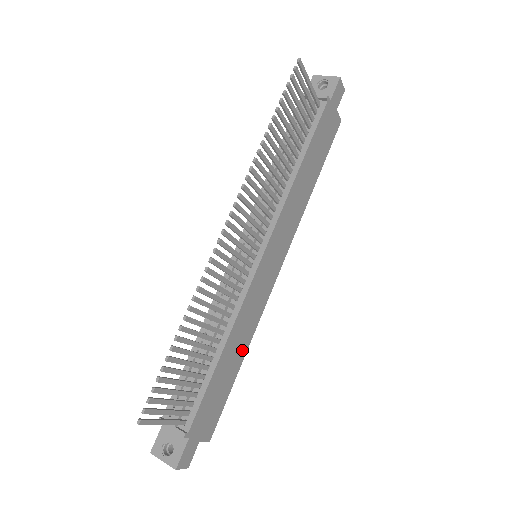
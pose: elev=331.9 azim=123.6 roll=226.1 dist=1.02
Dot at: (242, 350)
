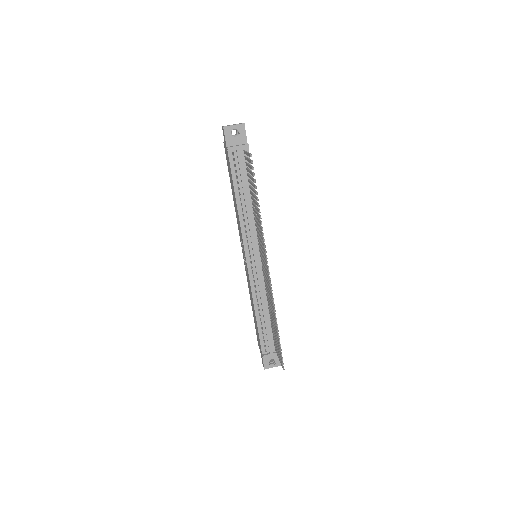
Dot at: occluded
